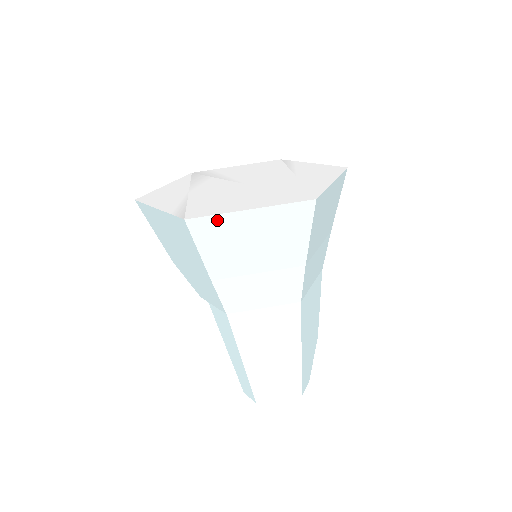
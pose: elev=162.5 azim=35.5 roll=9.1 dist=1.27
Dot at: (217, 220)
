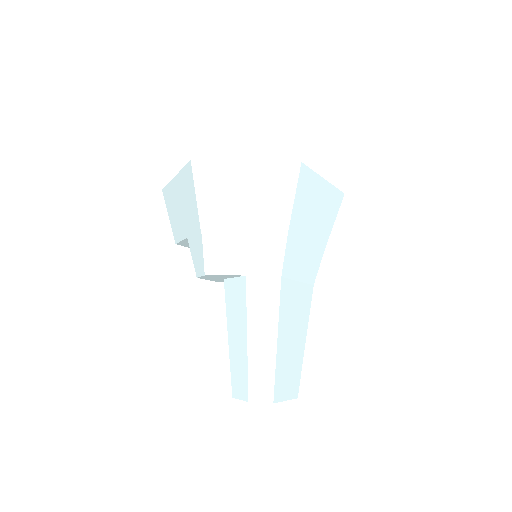
Dot at: (312, 176)
